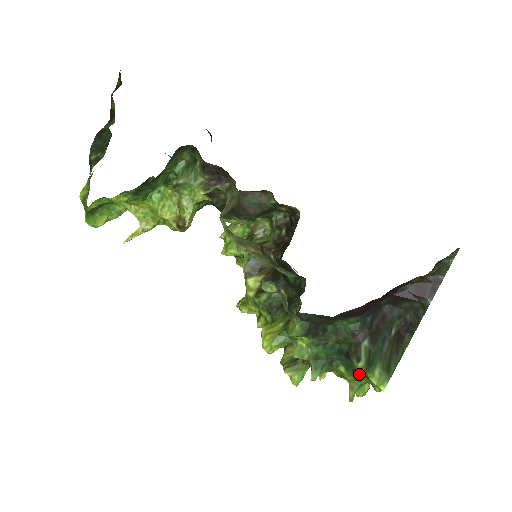
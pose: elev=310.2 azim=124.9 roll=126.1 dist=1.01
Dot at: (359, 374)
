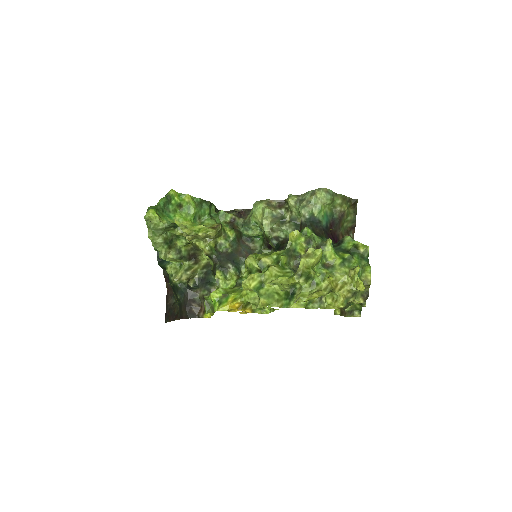
Dot at: (351, 254)
